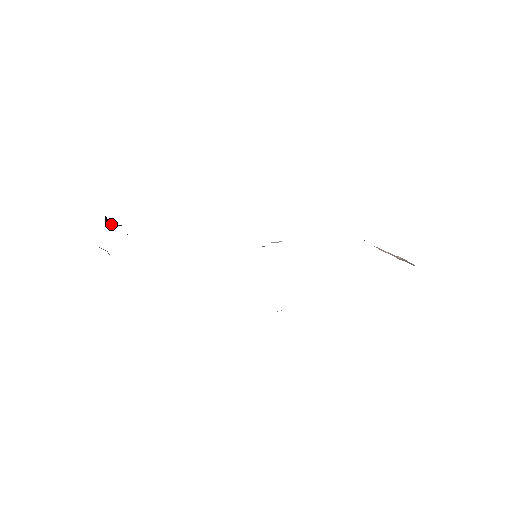
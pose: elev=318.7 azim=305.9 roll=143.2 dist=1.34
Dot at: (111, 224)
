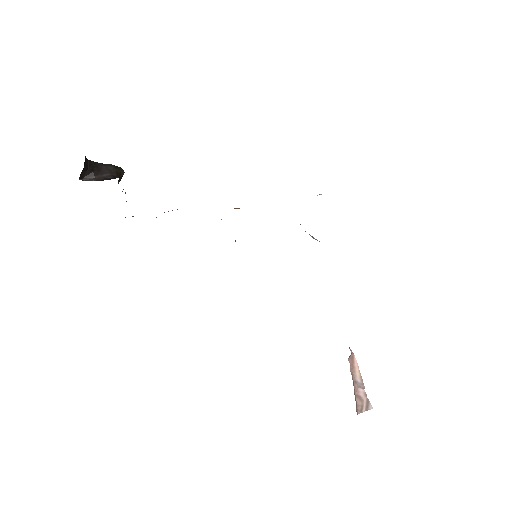
Dot at: (91, 175)
